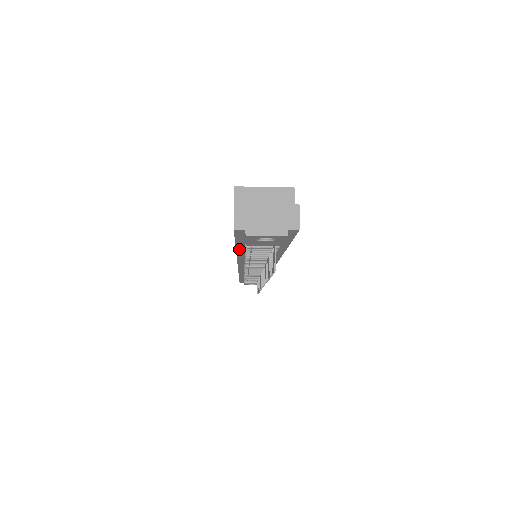
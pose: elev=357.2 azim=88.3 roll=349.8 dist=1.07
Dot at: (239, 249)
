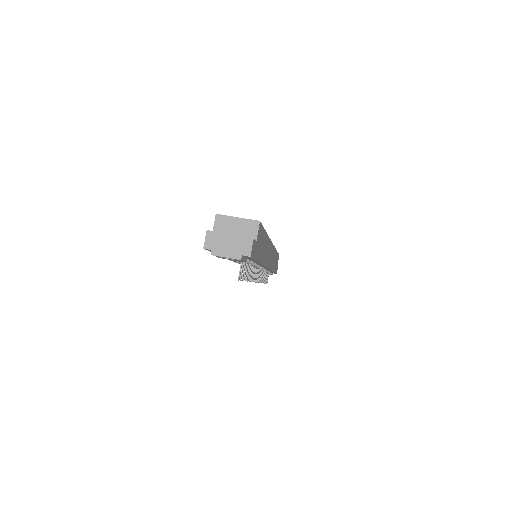
Dot at: occluded
